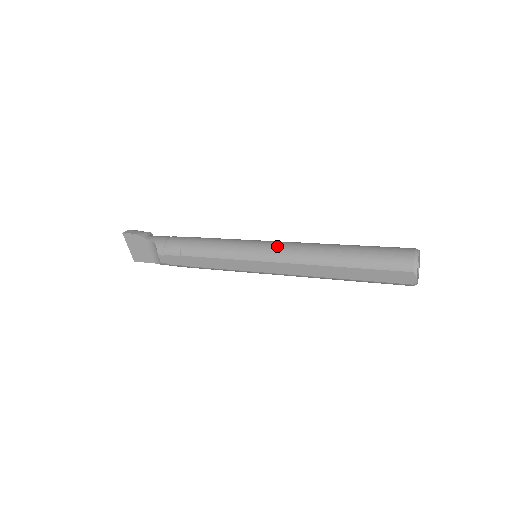
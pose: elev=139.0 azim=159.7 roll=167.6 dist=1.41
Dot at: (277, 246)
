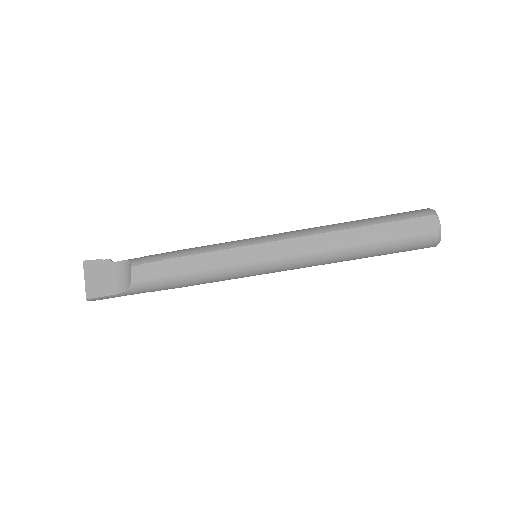
Dot at: occluded
